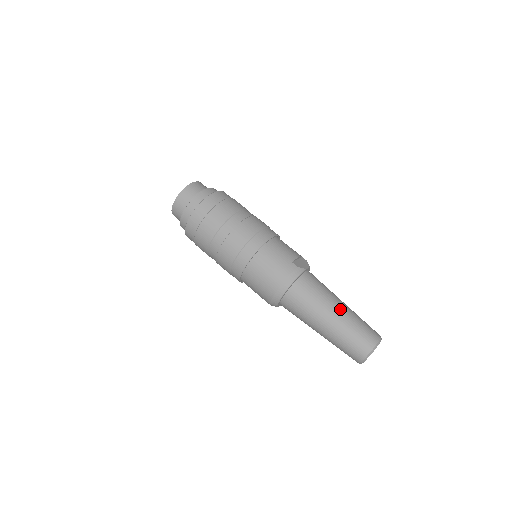
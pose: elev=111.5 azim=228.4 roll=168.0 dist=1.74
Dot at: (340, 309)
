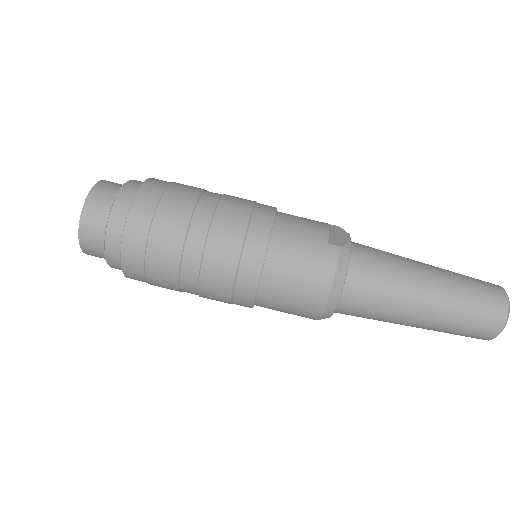
Dot at: (432, 279)
